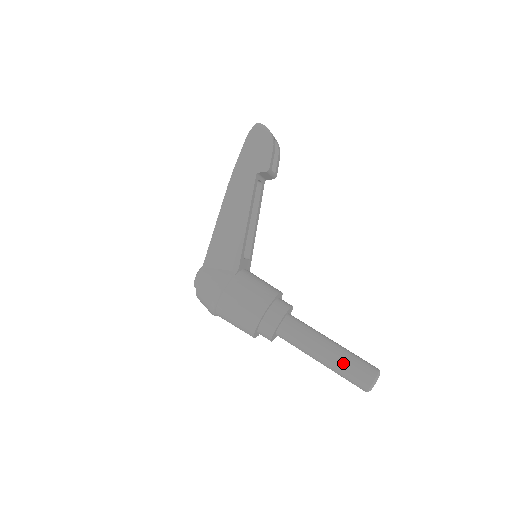
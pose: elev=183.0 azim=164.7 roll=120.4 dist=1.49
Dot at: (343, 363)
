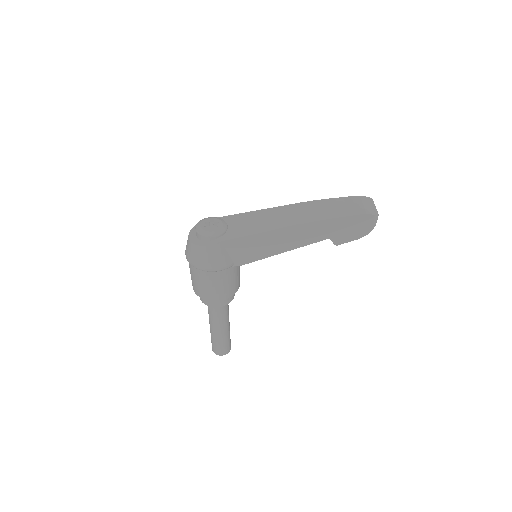
Dot at: (221, 340)
